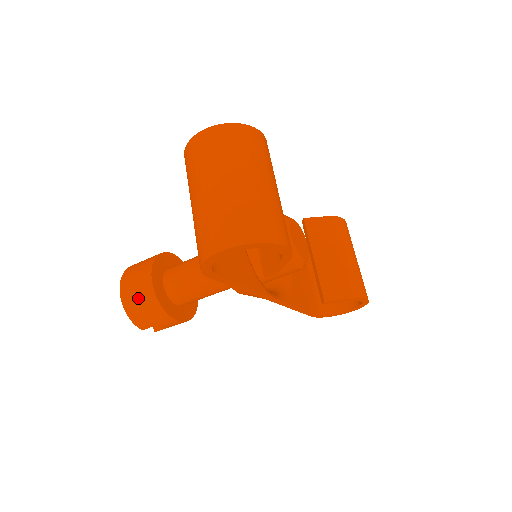
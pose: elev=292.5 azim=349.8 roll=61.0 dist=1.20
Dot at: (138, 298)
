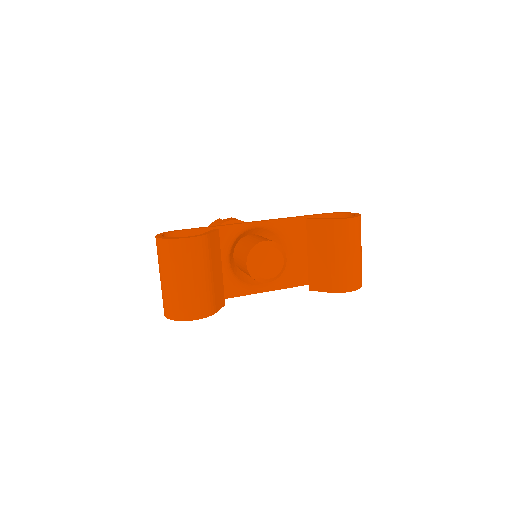
Dot at: occluded
